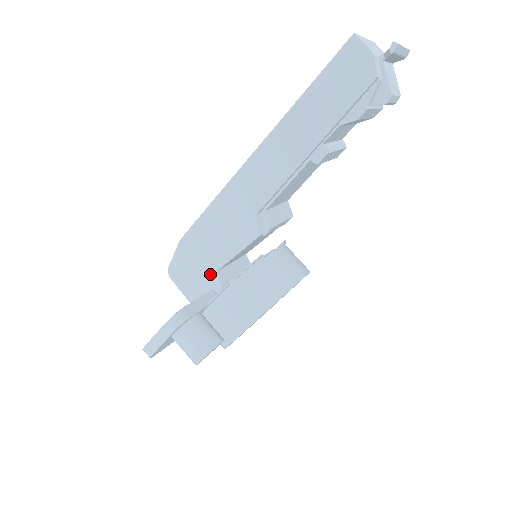
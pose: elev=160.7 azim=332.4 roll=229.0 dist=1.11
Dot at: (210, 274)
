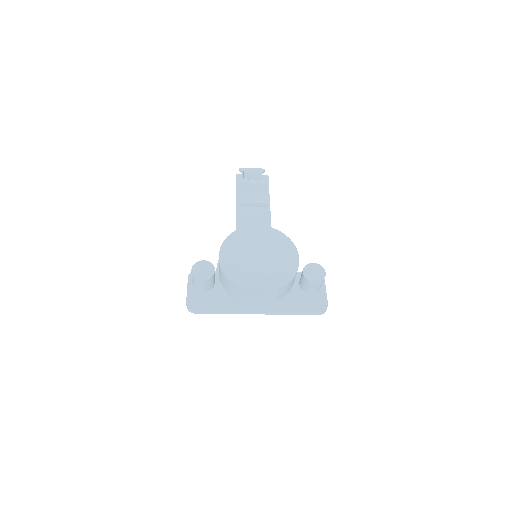
Dot at: occluded
